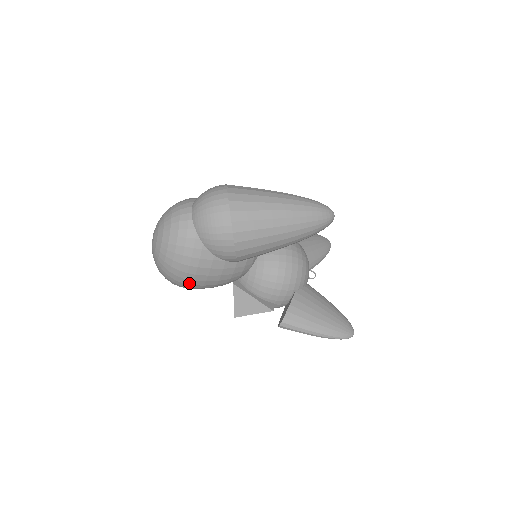
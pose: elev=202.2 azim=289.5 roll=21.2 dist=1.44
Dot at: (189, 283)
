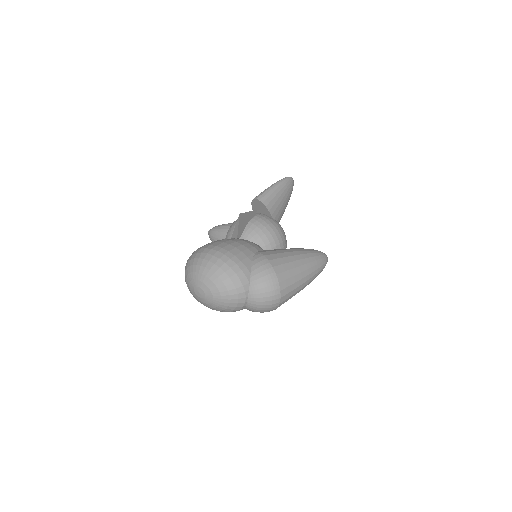
Dot at: occluded
